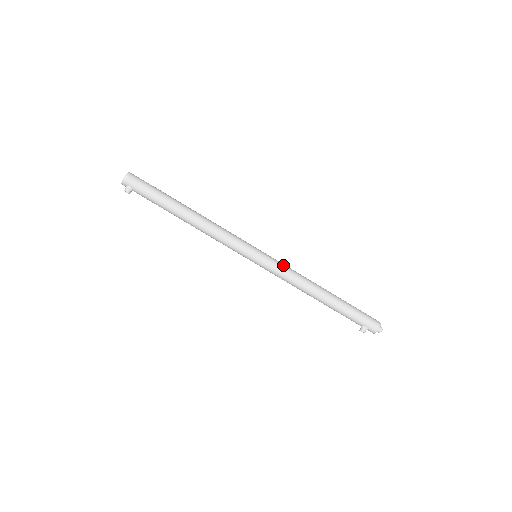
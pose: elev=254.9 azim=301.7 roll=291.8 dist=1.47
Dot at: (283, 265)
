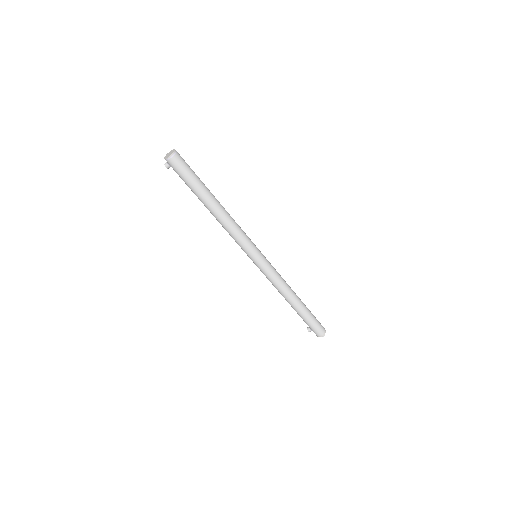
Dot at: (273, 273)
